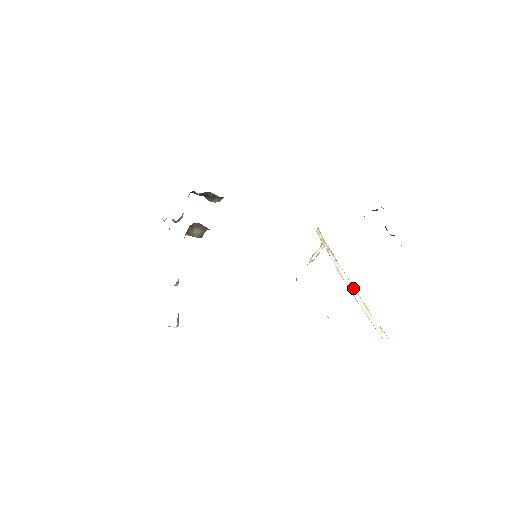
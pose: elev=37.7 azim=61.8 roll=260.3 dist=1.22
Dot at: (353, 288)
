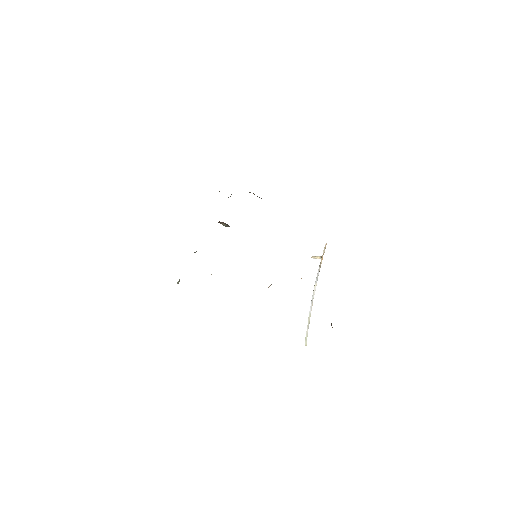
Dot at: (312, 303)
